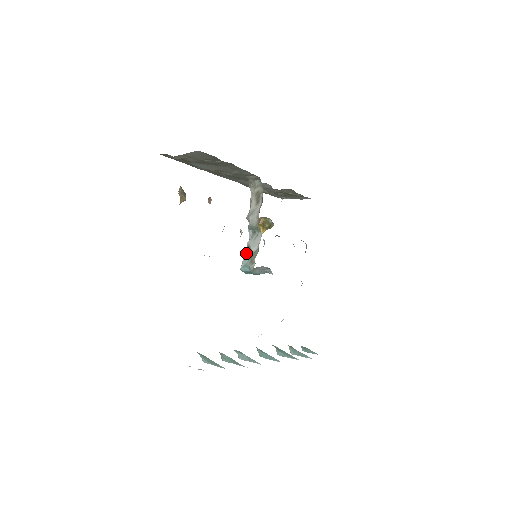
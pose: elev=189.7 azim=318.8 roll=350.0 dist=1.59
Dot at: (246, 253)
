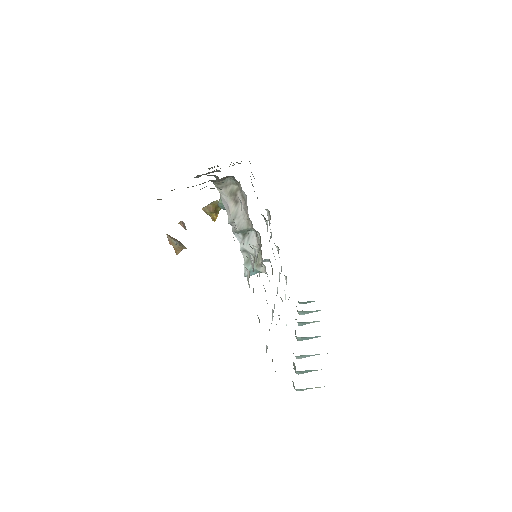
Dot at: (244, 258)
